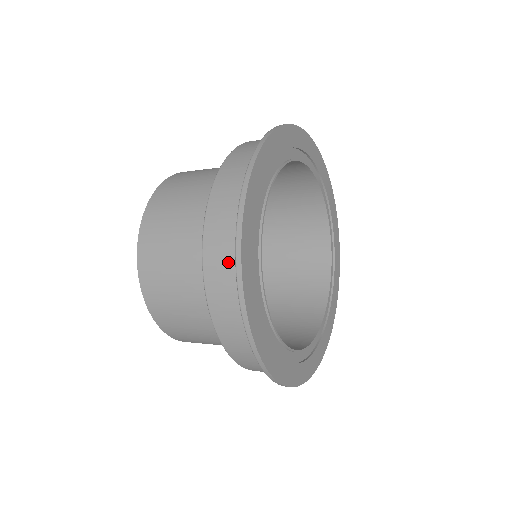
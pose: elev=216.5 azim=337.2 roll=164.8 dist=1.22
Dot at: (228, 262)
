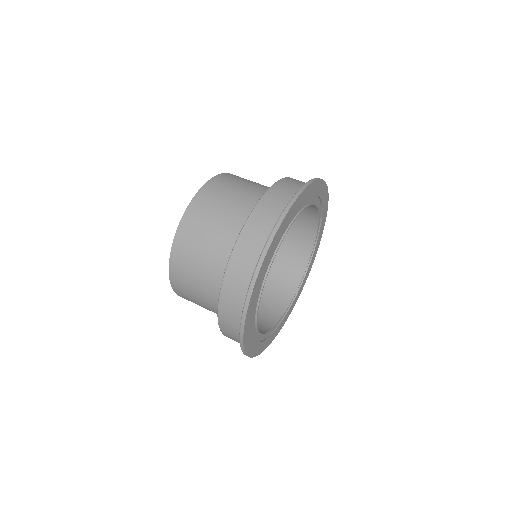
Dot at: (294, 188)
